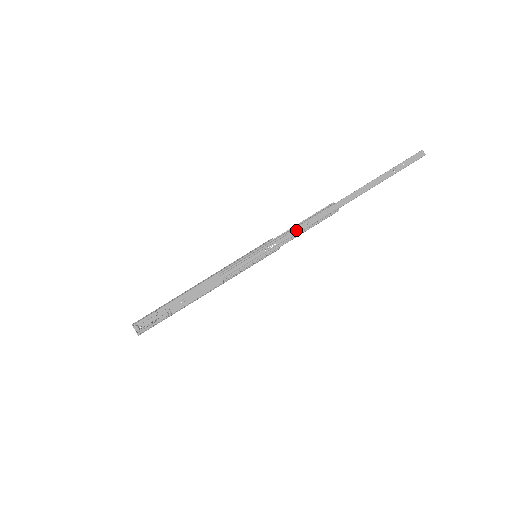
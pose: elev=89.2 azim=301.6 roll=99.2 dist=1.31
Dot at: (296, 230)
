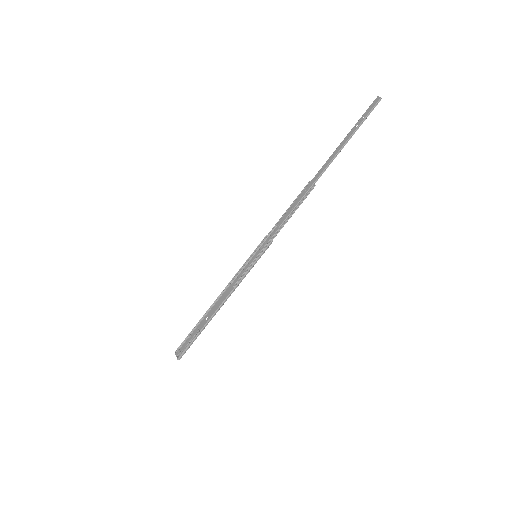
Dot at: (283, 219)
